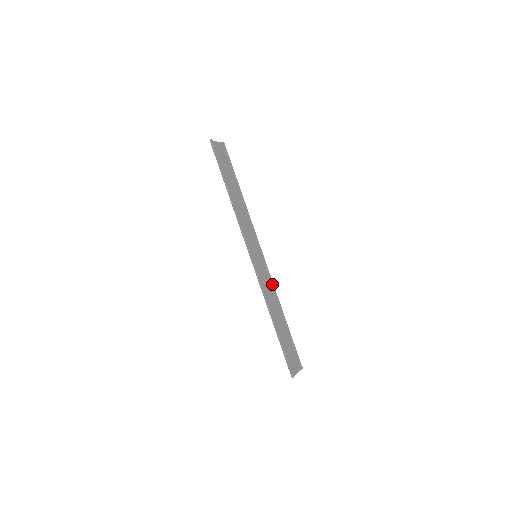
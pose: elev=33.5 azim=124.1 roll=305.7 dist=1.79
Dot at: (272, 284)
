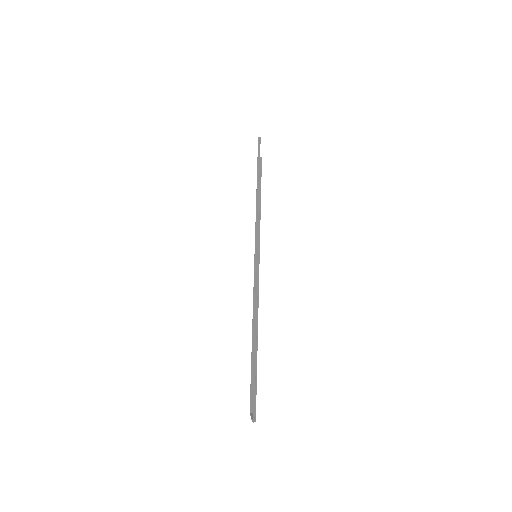
Dot at: (257, 299)
